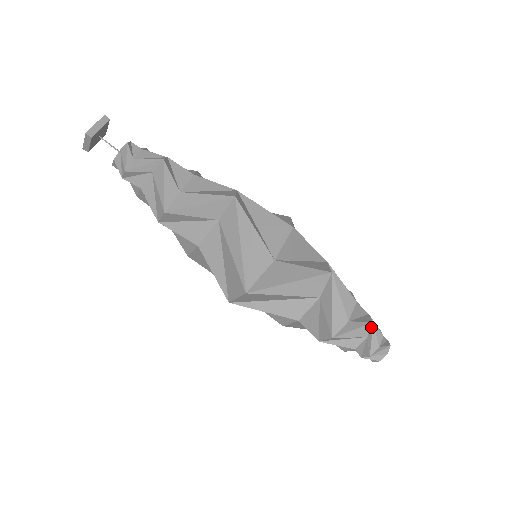
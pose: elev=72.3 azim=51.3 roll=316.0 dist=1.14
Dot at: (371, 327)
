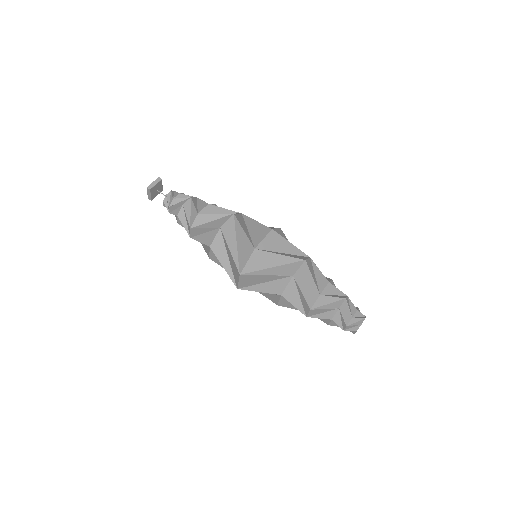
Dot at: occluded
